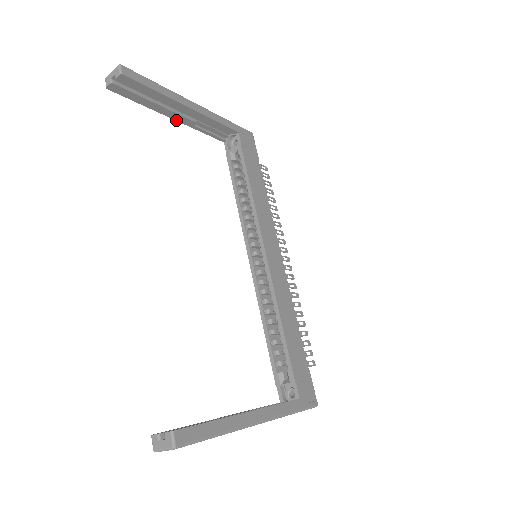
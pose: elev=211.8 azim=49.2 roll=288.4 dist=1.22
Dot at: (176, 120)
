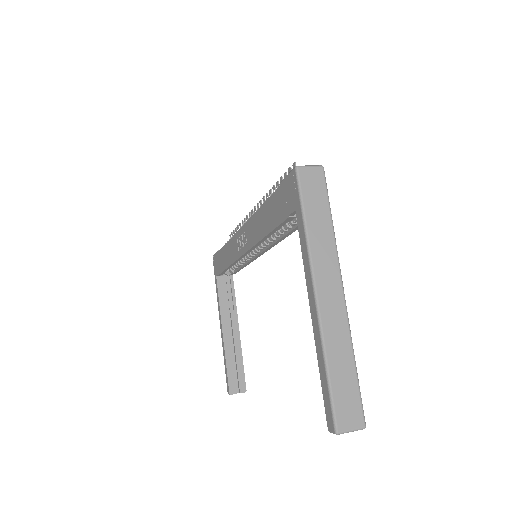
Dot at: (311, 310)
